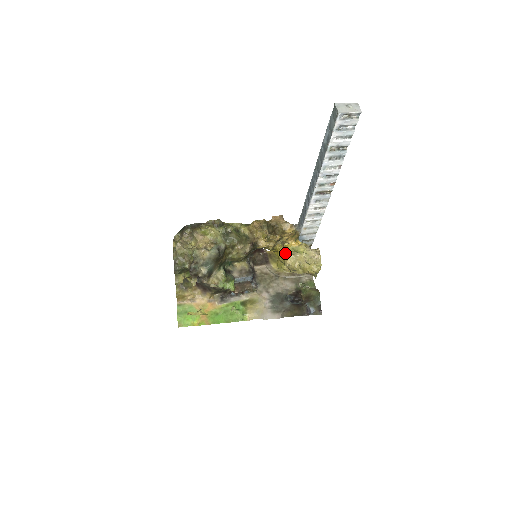
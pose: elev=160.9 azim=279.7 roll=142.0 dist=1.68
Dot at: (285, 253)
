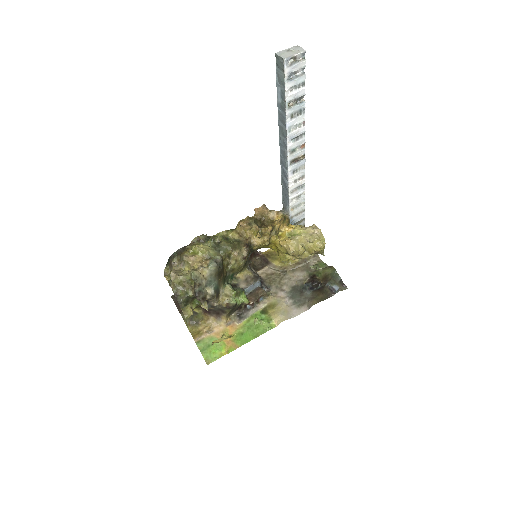
Dot at: (283, 241)
